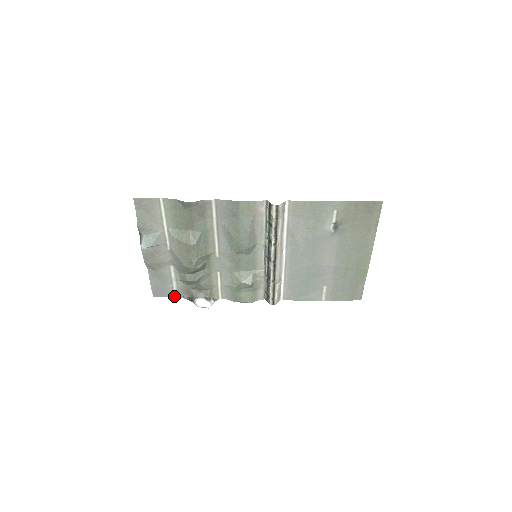
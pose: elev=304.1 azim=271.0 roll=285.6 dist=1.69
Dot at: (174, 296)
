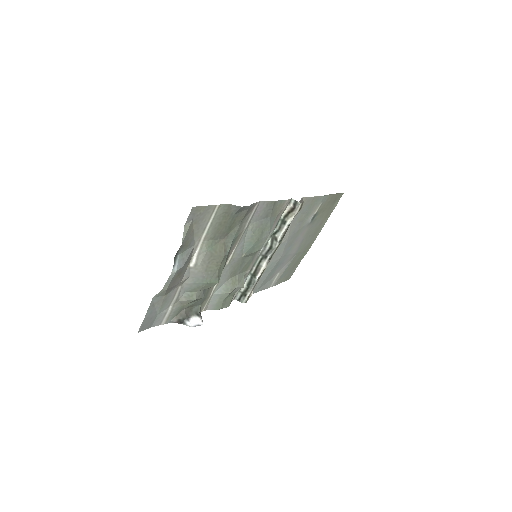
Dot at: (160, 323)
